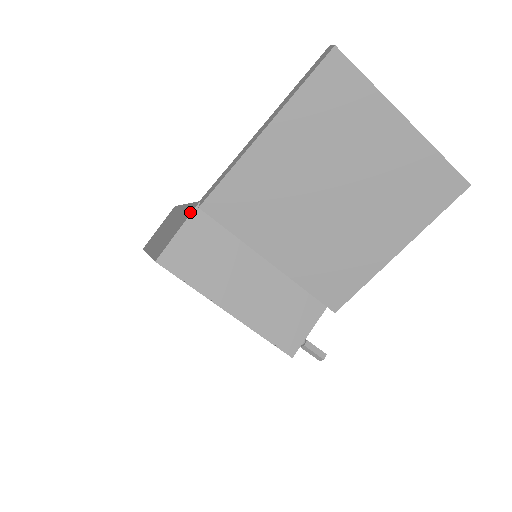
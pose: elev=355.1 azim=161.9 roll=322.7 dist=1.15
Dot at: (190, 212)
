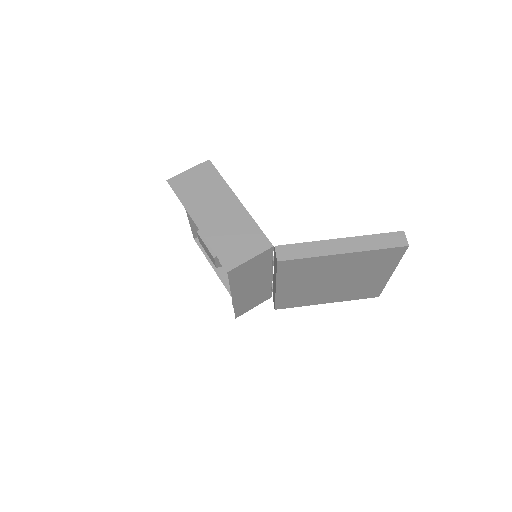
Dot at: (262, 247)
